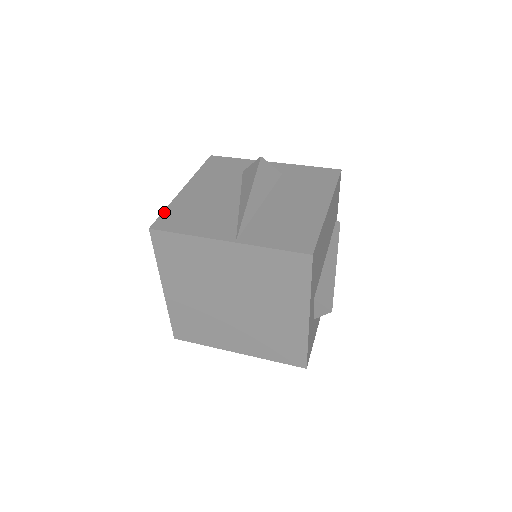
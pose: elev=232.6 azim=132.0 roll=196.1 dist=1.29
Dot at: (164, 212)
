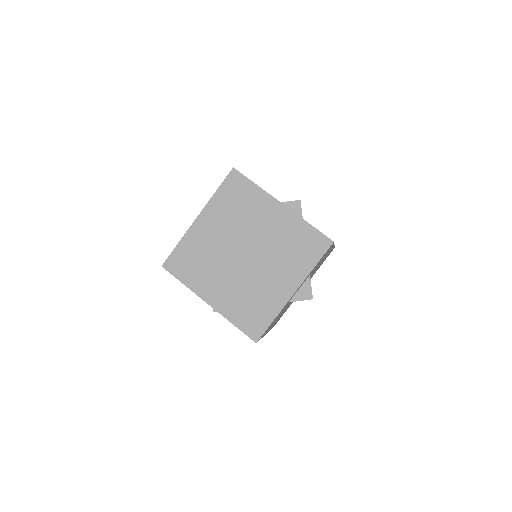
Dot at: occluded
